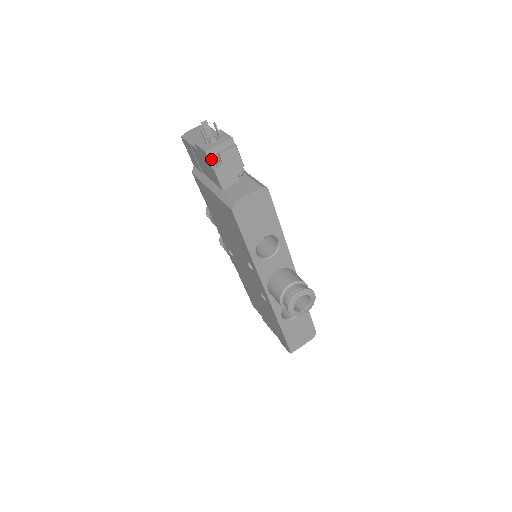
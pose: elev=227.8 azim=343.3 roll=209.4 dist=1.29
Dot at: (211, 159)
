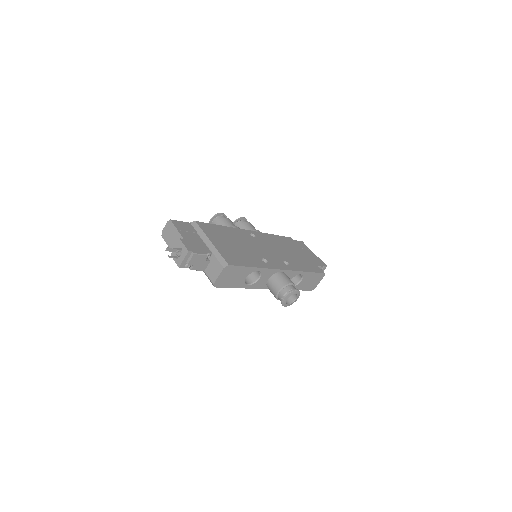
Dot at: (185, 267)
